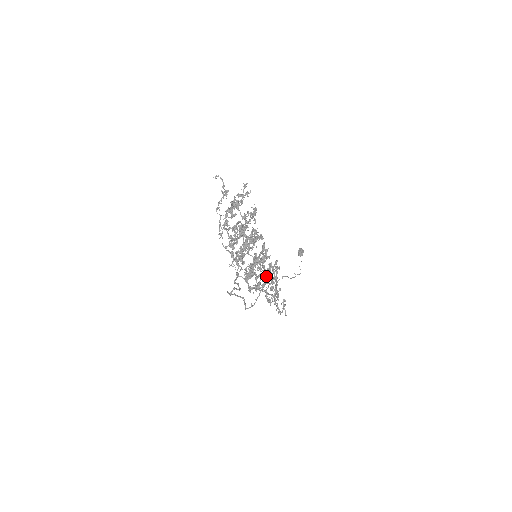
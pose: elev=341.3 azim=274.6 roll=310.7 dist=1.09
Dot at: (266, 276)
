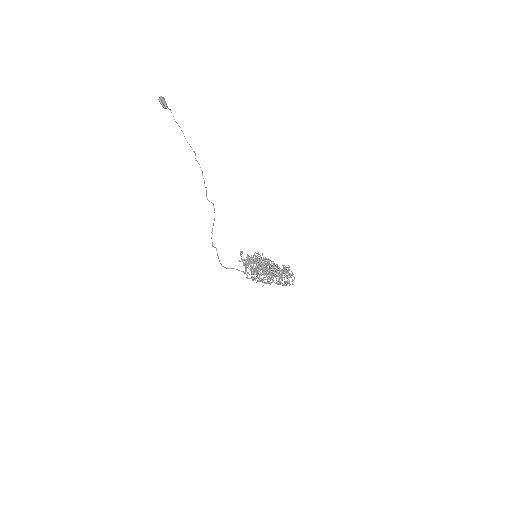
Dot at: (270, 268)
